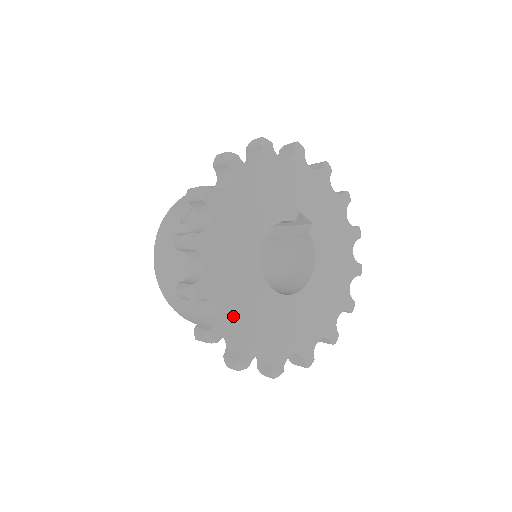
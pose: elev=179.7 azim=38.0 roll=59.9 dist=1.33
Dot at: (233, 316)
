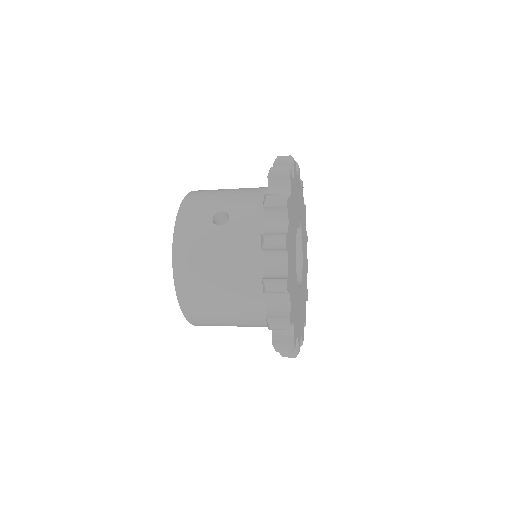
Dot at: (293, 305)
